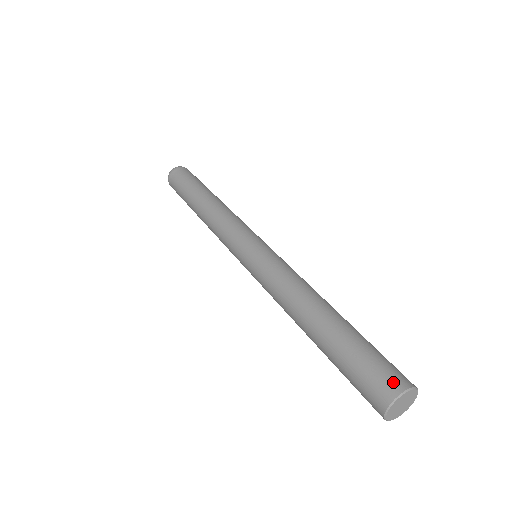
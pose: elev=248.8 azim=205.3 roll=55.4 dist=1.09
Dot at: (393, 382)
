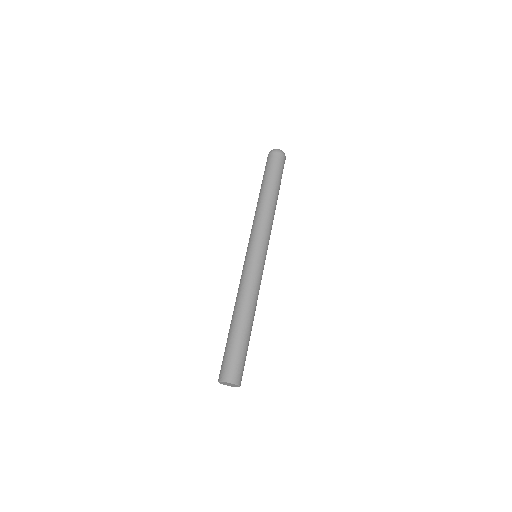
Dot at: (230, 375)
